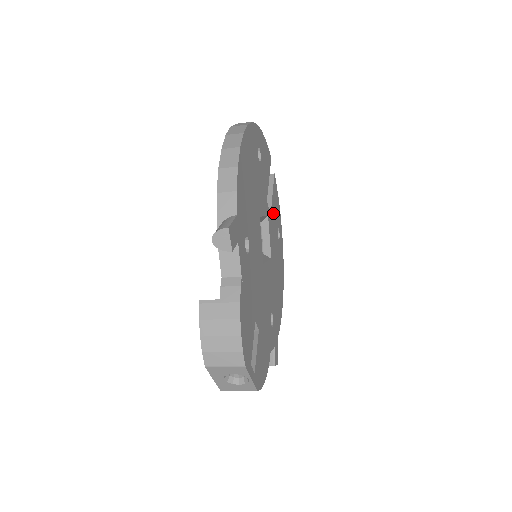
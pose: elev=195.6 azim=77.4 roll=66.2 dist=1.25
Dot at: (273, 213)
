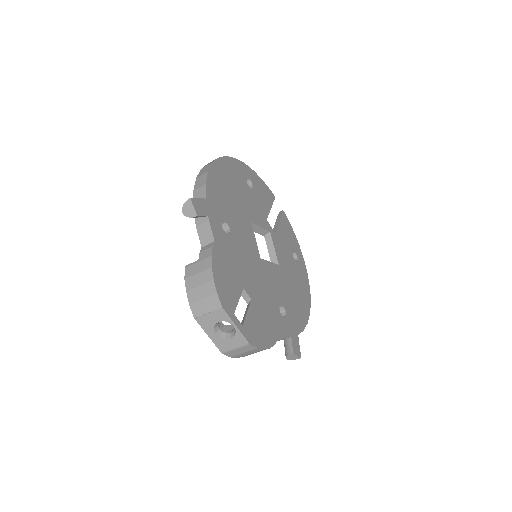
Dot at: (282, 236)
